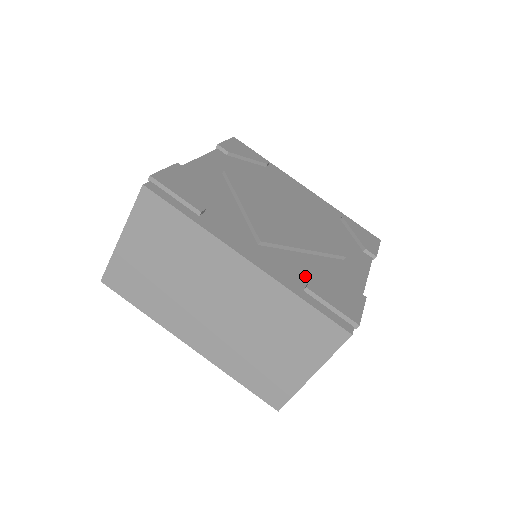
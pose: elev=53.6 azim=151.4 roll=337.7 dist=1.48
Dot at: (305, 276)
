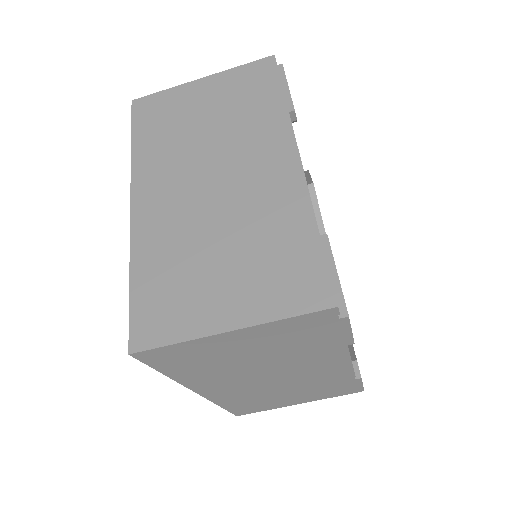
Dot at: occluded
